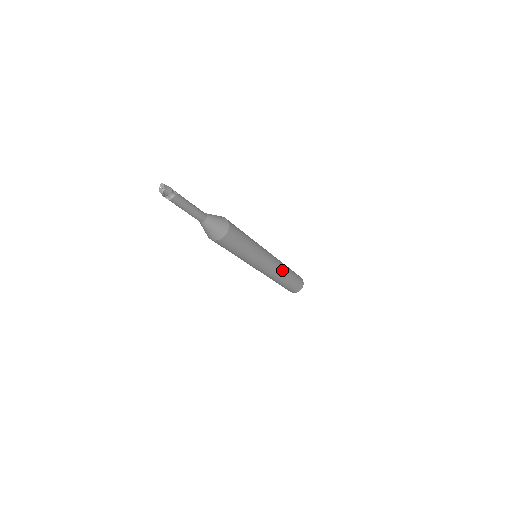
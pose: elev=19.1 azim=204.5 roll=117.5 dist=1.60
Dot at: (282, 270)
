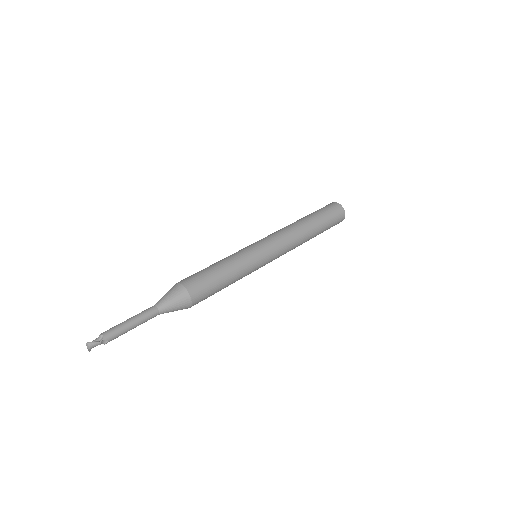
Dot at: occluded
